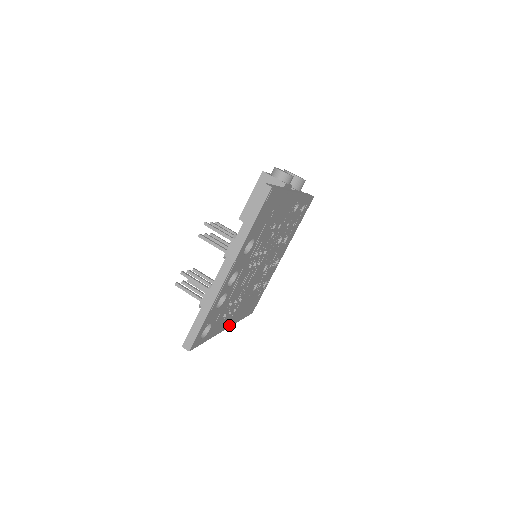
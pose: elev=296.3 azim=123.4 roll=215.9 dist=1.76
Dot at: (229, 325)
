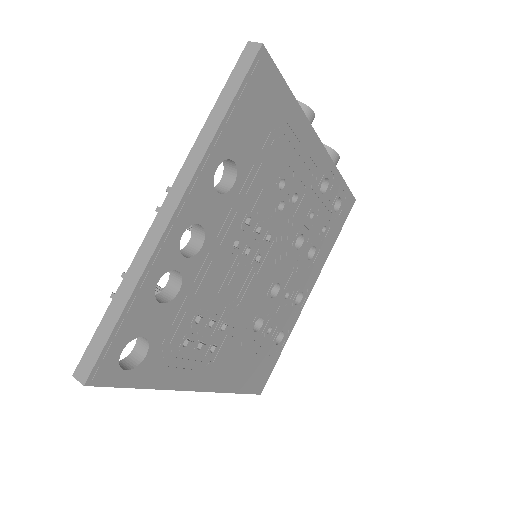
Dot at: (205, 386)
